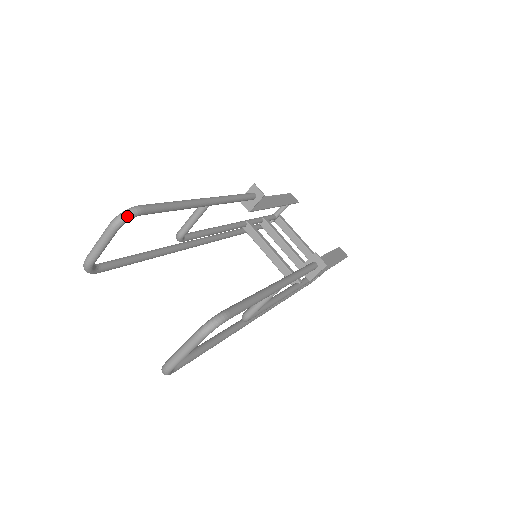
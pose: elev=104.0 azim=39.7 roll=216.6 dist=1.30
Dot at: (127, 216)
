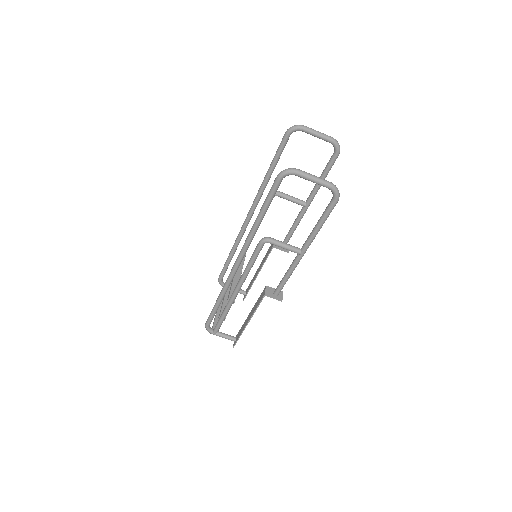
Dot at: (339, 146)
